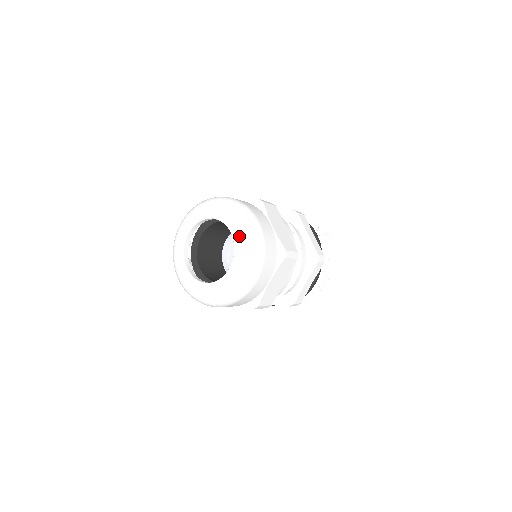
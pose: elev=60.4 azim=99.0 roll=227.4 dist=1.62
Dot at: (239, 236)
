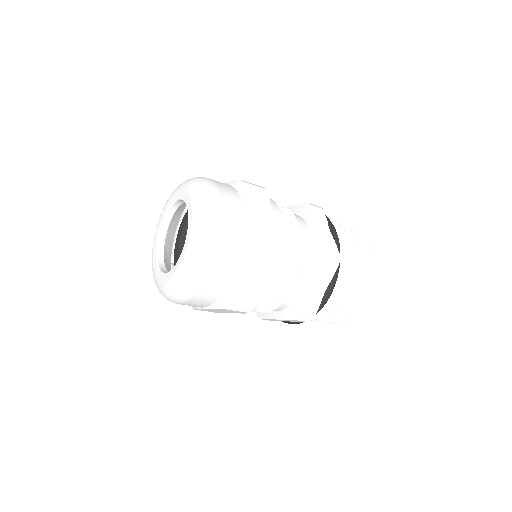
Dot at: (181, 190)
